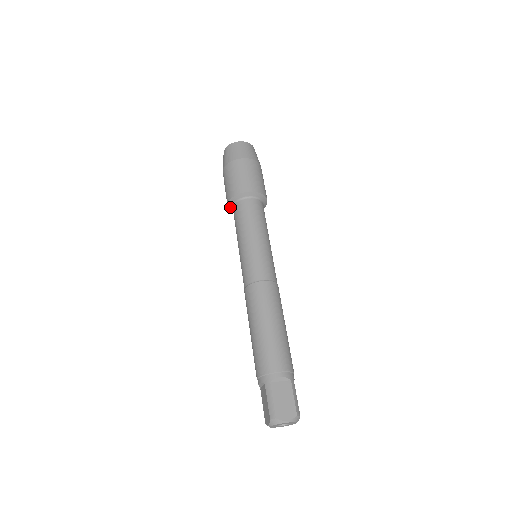
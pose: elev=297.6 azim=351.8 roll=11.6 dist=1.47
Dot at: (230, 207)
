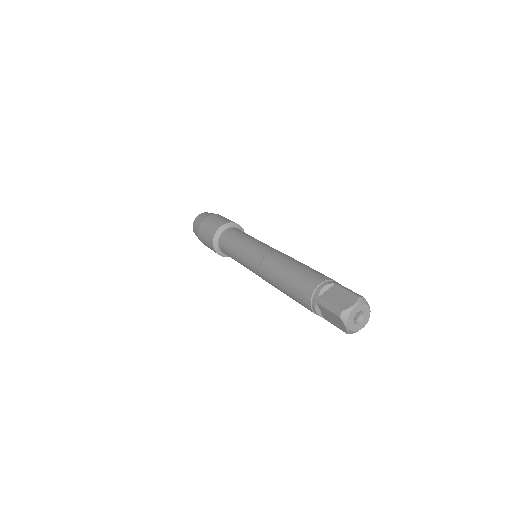
Dot at: (219, 252)
